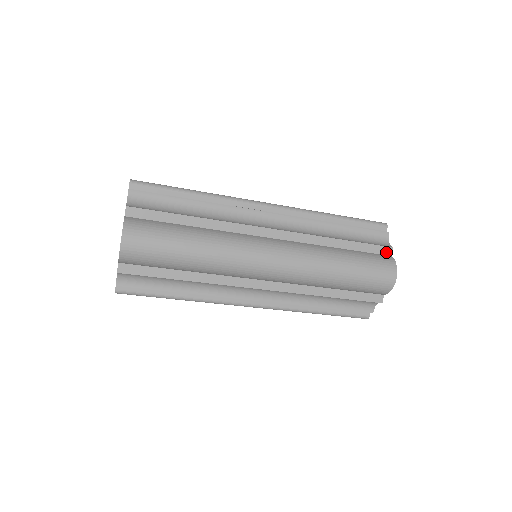
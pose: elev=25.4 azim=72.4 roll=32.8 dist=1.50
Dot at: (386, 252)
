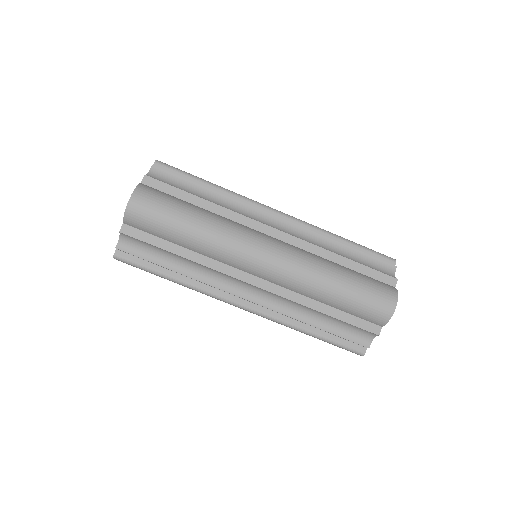
Dot at: (390, 282)
